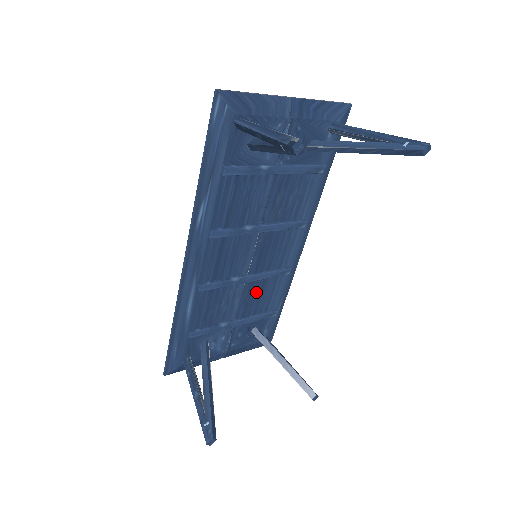
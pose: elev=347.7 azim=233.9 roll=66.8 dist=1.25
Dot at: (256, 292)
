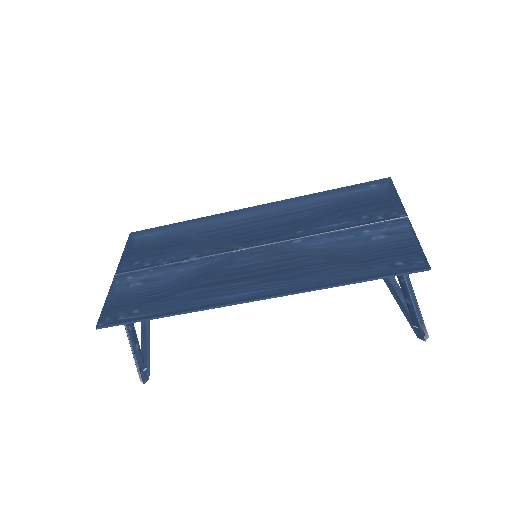
Dot at: occluded
